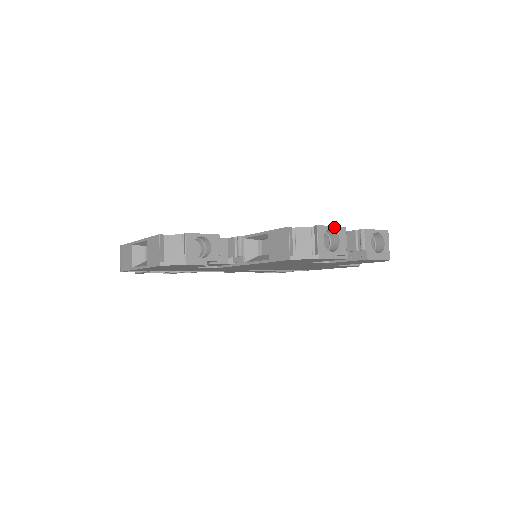
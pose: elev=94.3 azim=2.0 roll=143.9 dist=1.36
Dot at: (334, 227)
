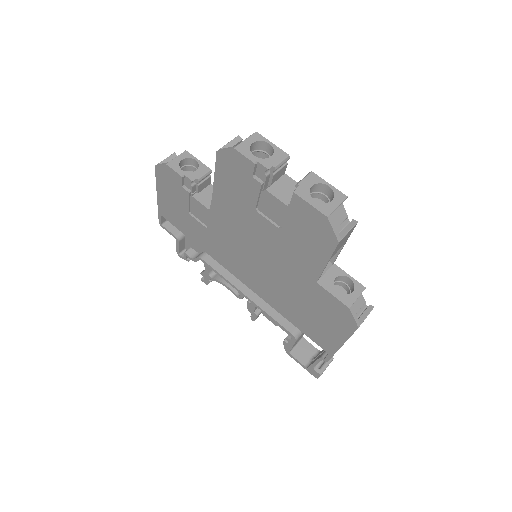
Dot at: (274, 145)
